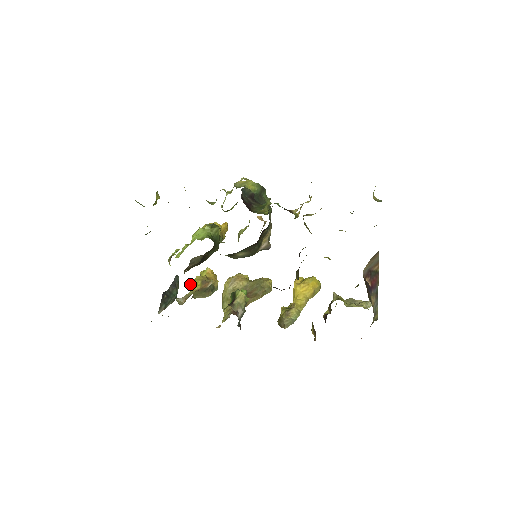
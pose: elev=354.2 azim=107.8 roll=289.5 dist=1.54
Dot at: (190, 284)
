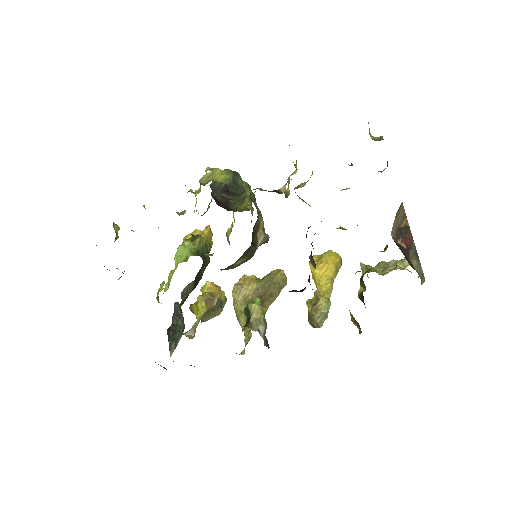
Dot at: (193, 309)
